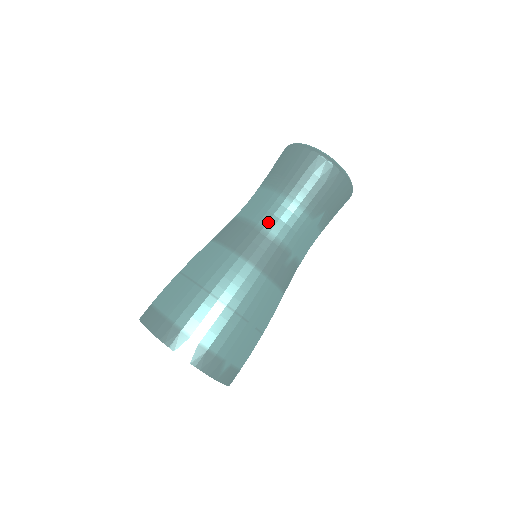
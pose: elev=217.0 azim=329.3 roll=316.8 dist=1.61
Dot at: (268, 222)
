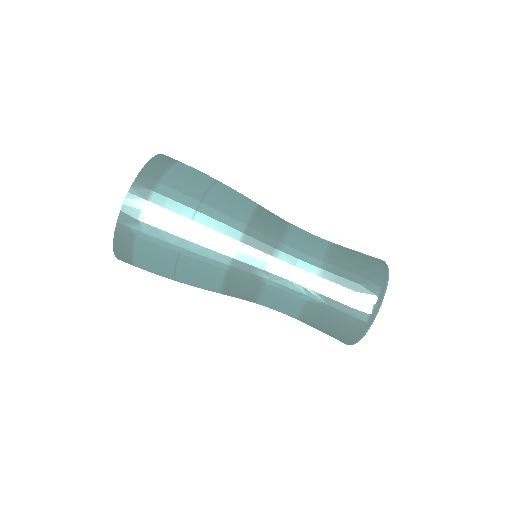
Dot at: (294, 241)
